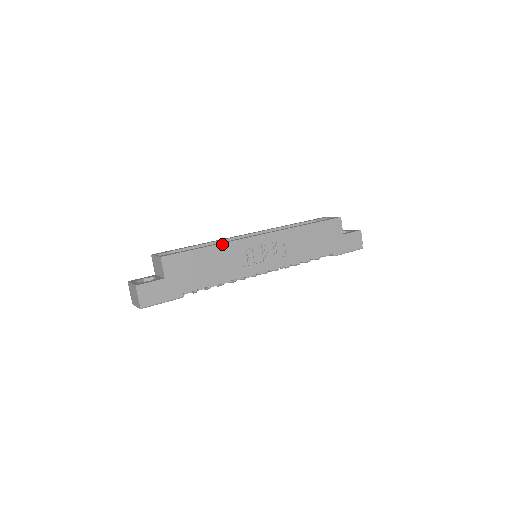
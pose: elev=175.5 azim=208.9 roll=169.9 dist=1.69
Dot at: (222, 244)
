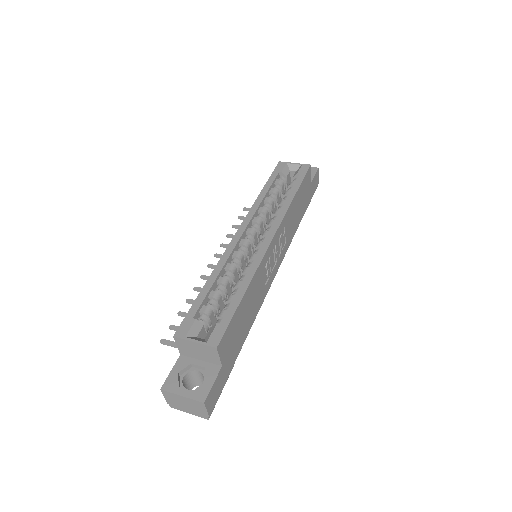
Dot at: (253, 278)
